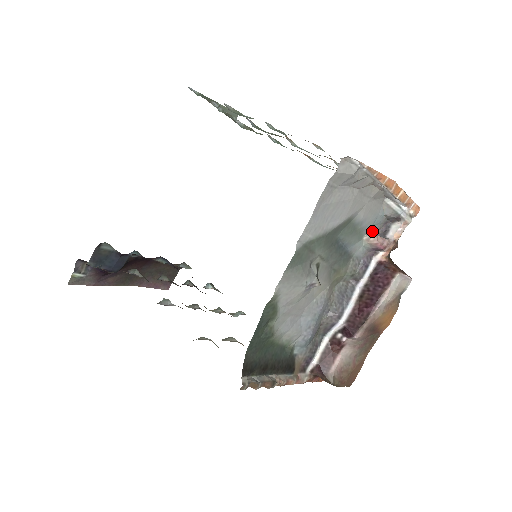
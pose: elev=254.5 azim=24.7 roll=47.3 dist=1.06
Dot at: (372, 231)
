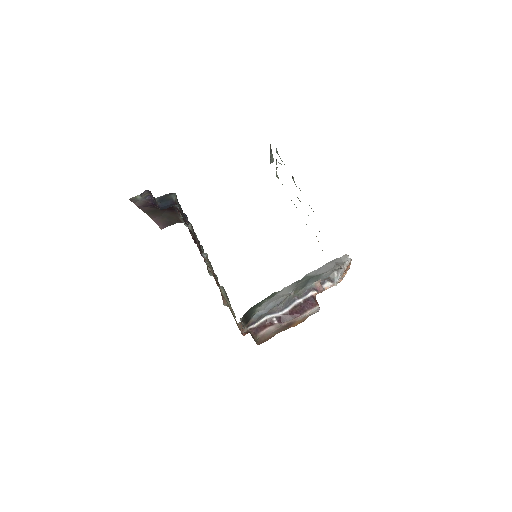
Dot at: (320, 281)
